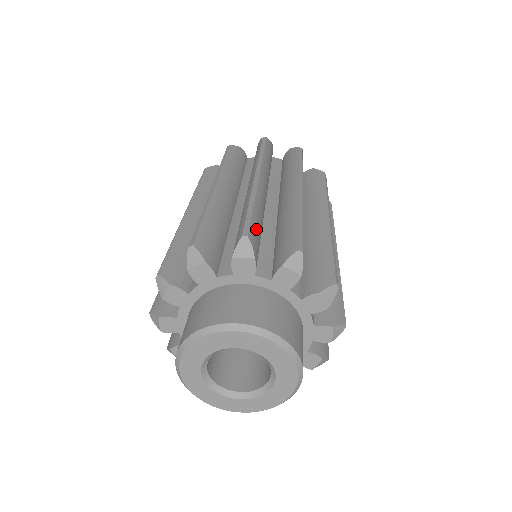
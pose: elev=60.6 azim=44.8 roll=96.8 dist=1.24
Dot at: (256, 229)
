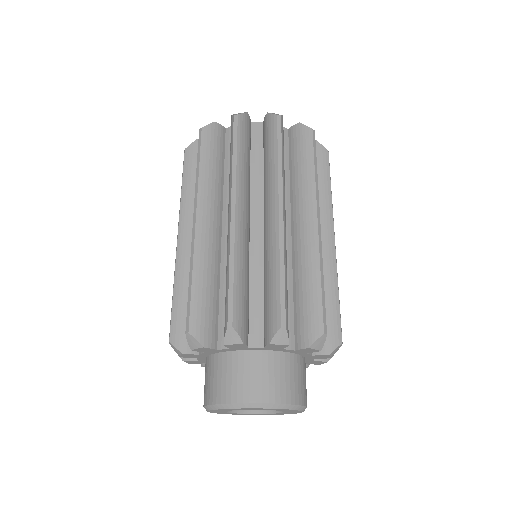
Dot at: (199, 308)
